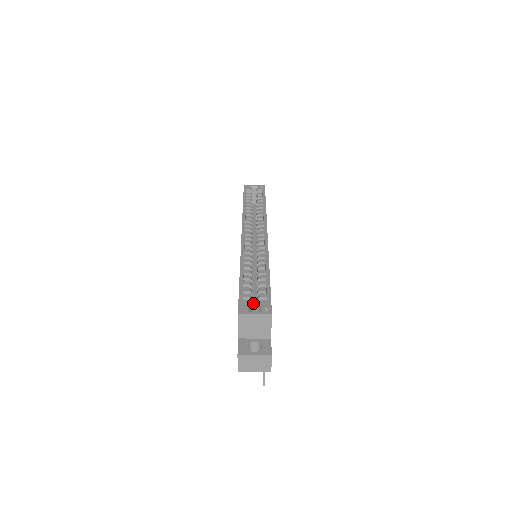
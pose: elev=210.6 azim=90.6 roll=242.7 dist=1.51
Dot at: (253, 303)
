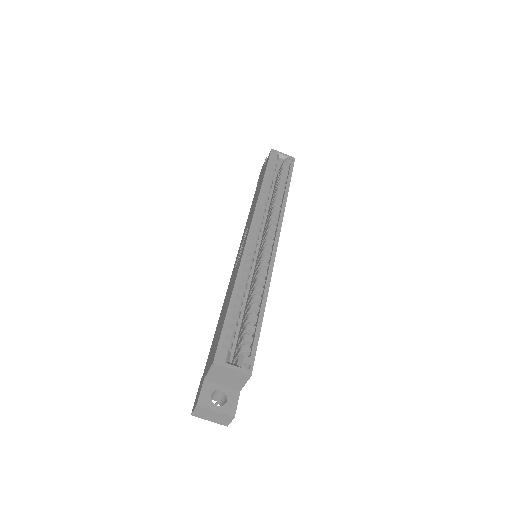
Dot at: occluded
